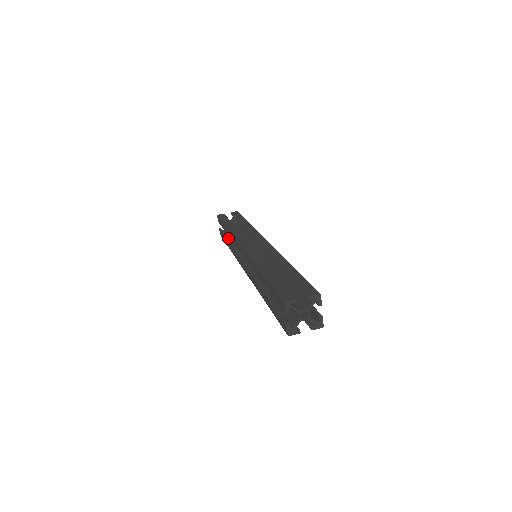
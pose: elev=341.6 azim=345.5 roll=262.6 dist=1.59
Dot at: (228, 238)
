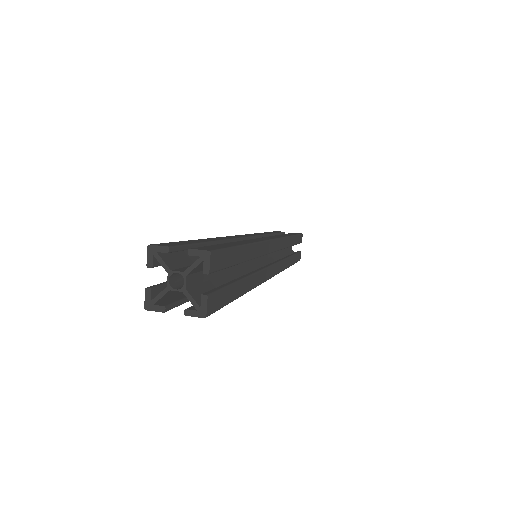
Dot at: occluded
